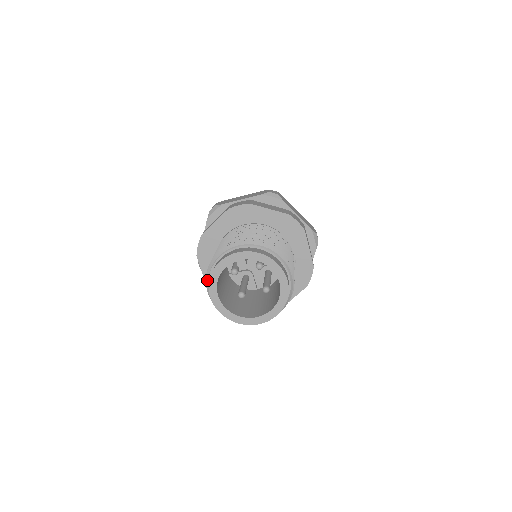
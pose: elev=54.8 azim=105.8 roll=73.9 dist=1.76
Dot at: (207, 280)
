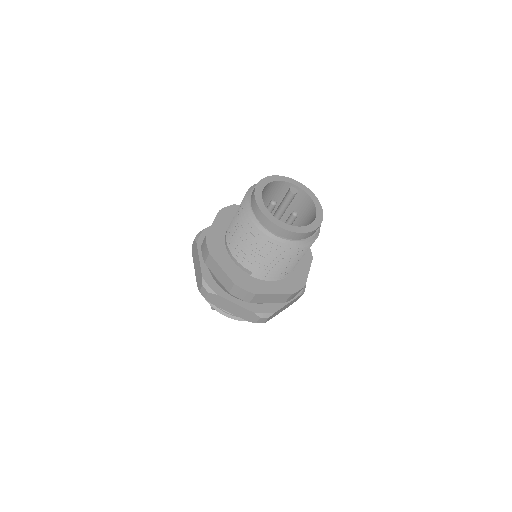
Dot at: (253, 186)
